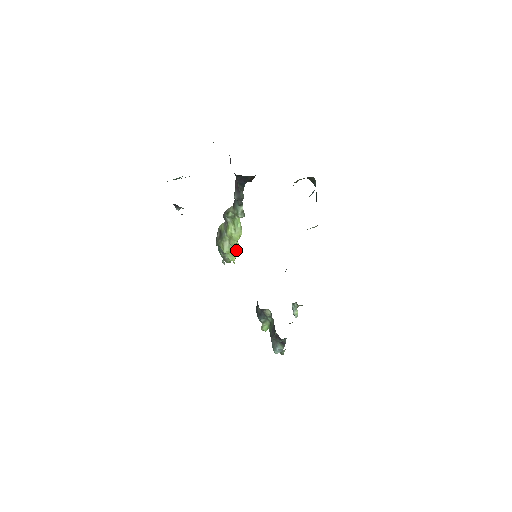
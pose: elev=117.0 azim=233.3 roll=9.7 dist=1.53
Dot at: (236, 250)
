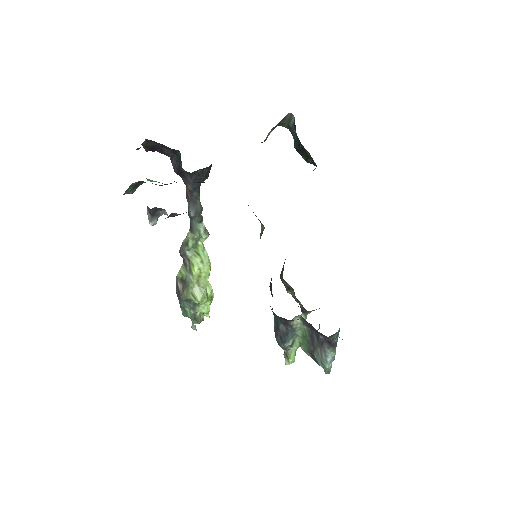
Dot at: (209, 293)
